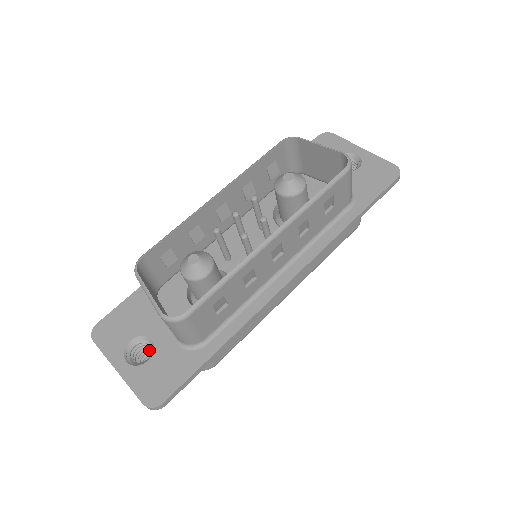
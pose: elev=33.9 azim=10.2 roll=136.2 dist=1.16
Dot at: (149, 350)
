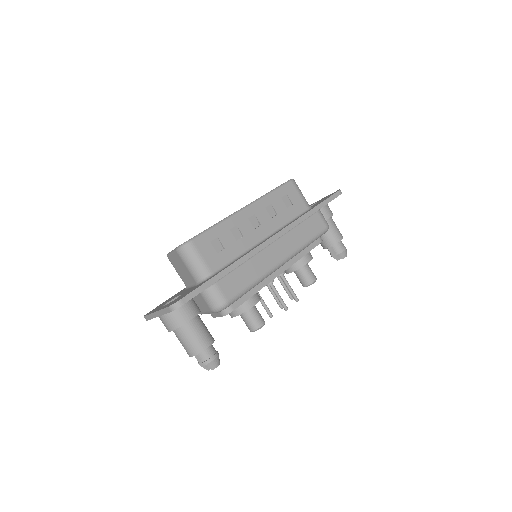
Dot at: occluded
